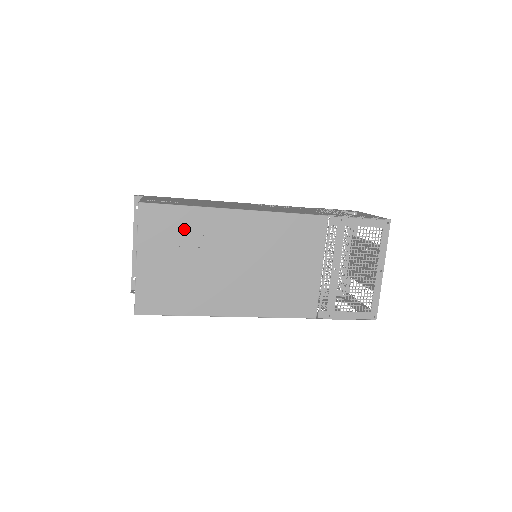
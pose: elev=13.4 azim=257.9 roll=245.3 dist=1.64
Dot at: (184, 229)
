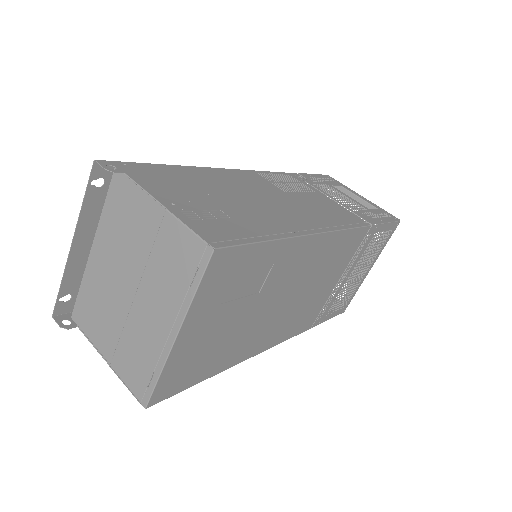
Dot at: (251, 274)
